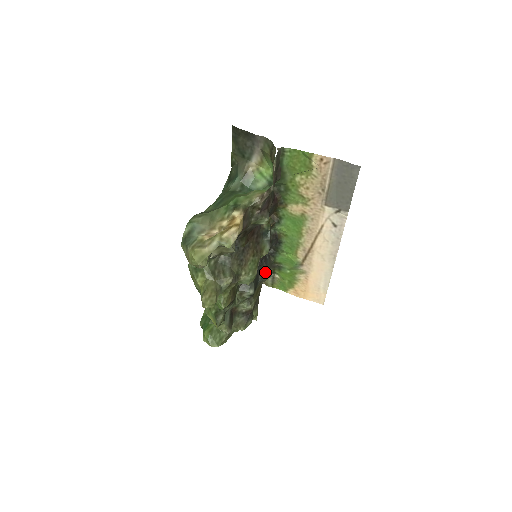
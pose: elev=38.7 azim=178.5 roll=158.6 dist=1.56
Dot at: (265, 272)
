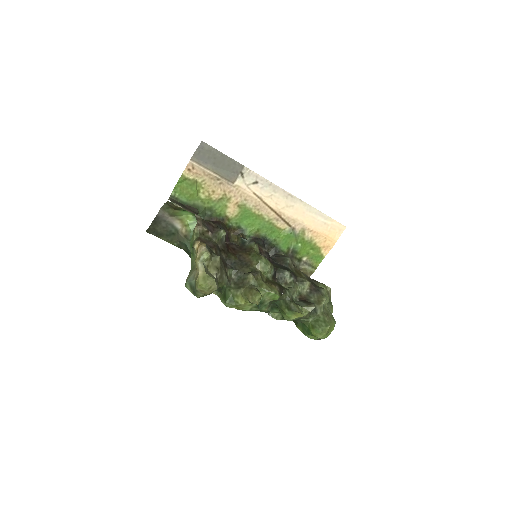
Dot at: (283, 260)
